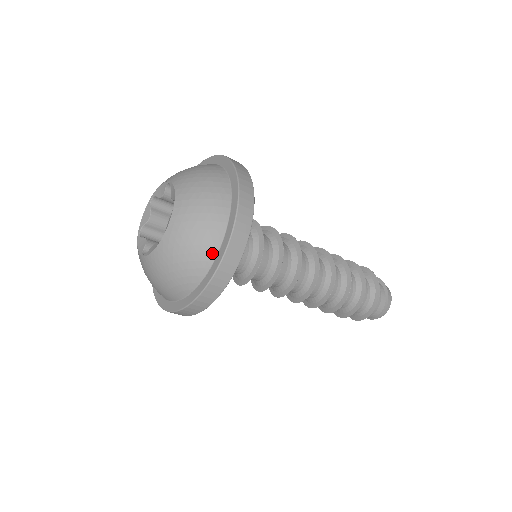
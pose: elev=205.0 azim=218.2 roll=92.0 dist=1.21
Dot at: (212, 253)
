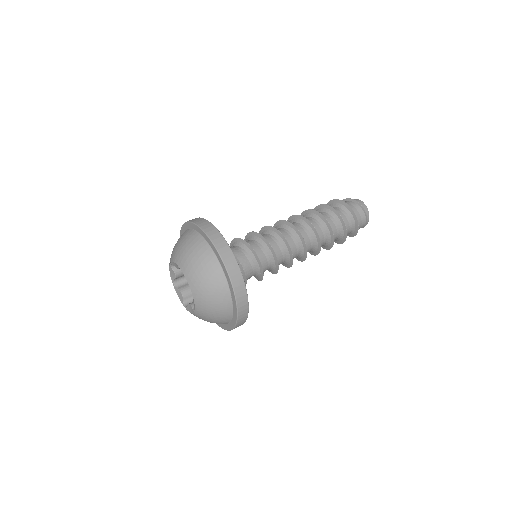
Dot at: (218, 268)
